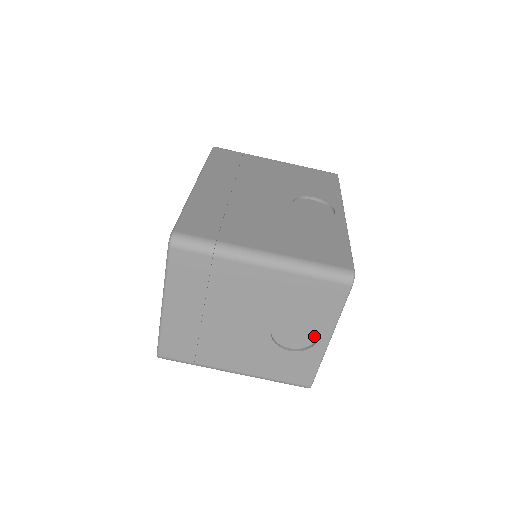
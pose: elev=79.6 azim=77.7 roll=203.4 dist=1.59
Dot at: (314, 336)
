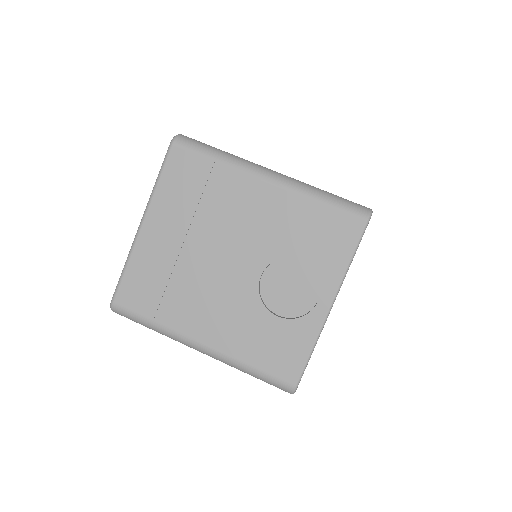
Dot at: (312, 299)
